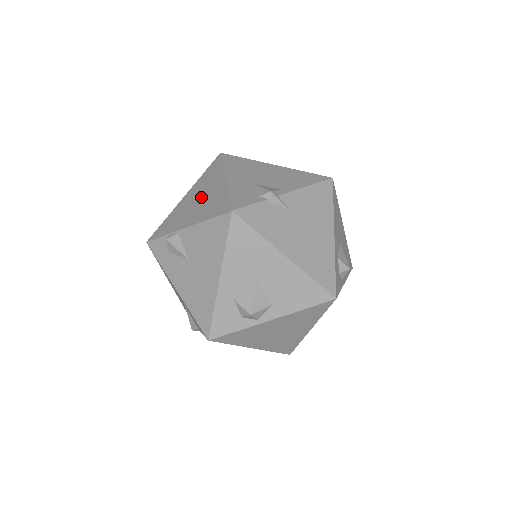
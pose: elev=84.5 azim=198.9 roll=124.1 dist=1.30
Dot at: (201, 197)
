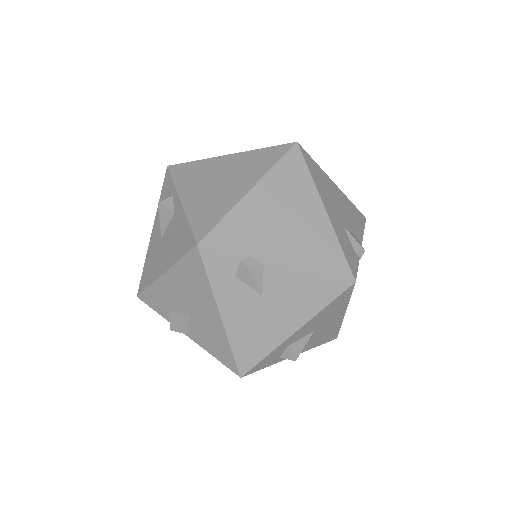
Dot at: (291, 218)
